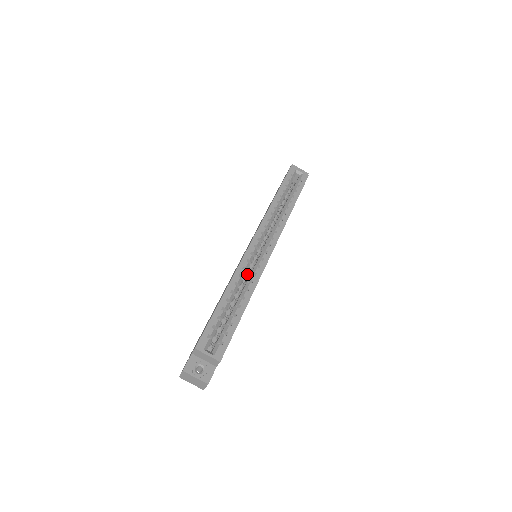
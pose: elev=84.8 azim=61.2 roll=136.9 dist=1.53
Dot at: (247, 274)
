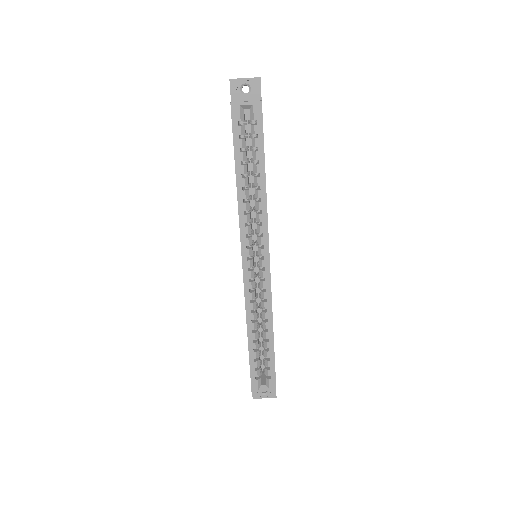
Dot at: occluded
